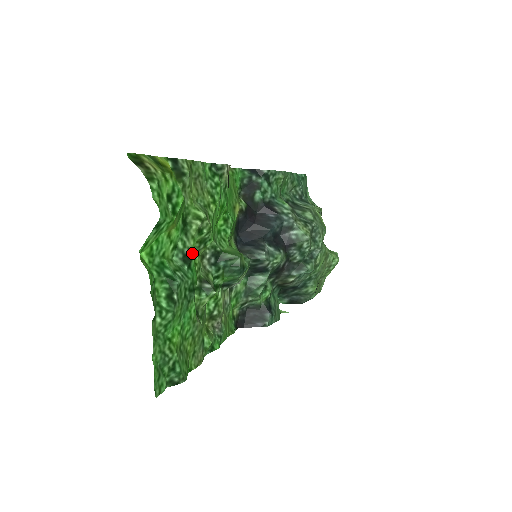
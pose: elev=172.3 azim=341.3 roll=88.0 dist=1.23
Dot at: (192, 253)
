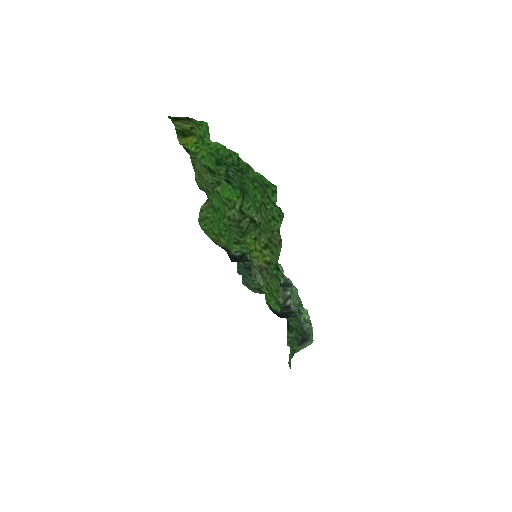
Dot at: (227, 182)
